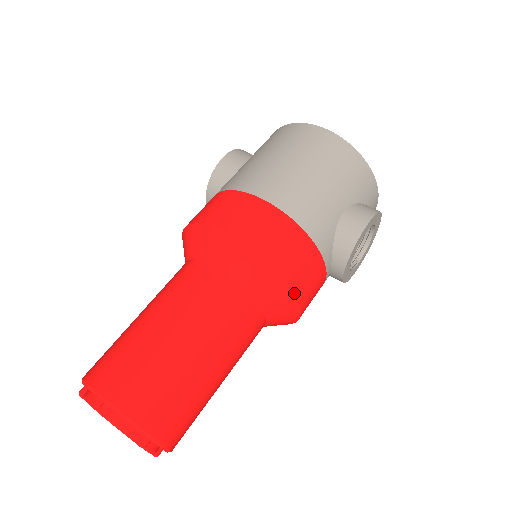
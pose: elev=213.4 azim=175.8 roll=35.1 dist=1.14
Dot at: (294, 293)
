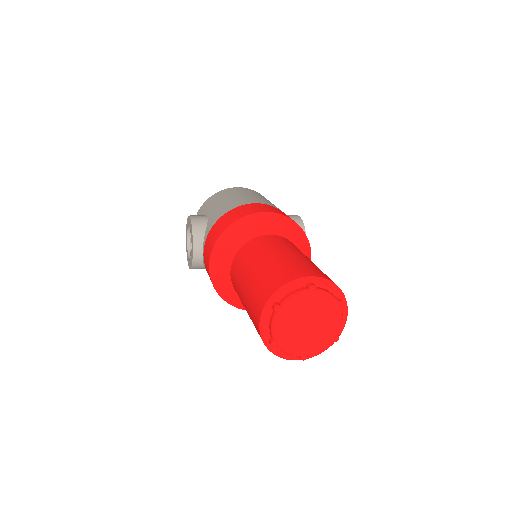
Dot at: occluded
